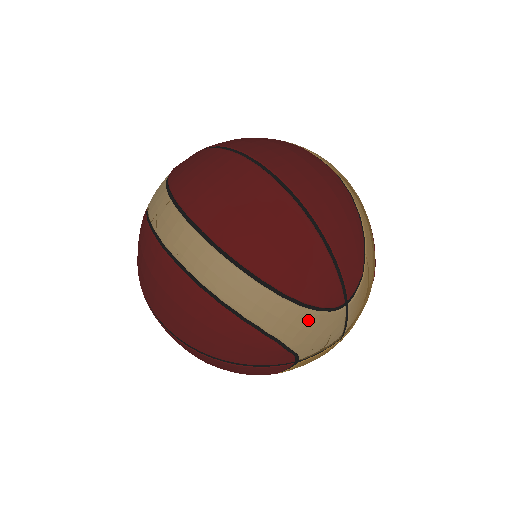
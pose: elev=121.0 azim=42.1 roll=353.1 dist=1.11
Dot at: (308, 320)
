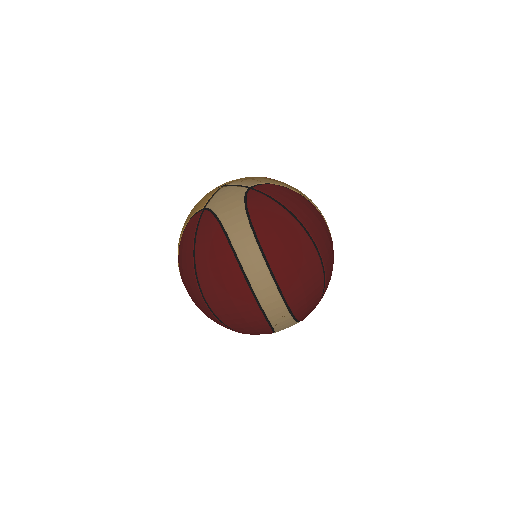
Dot at: occluded
